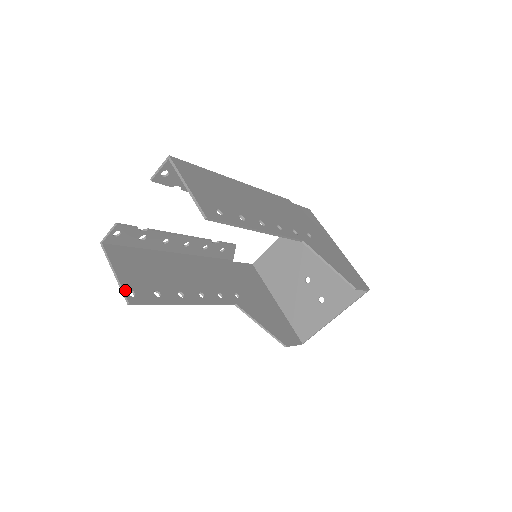
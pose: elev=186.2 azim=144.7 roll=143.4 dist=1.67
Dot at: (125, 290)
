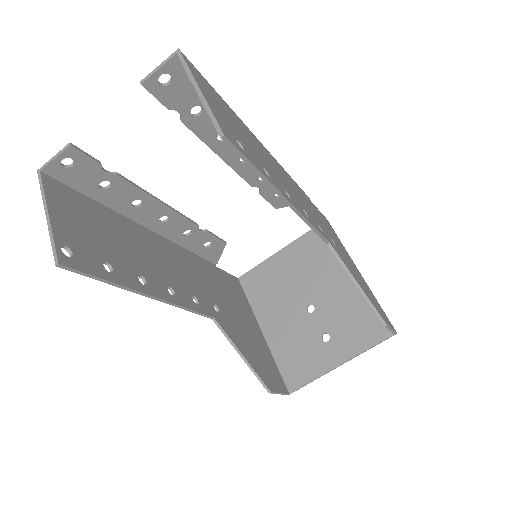
Dot at: (57, 243)
